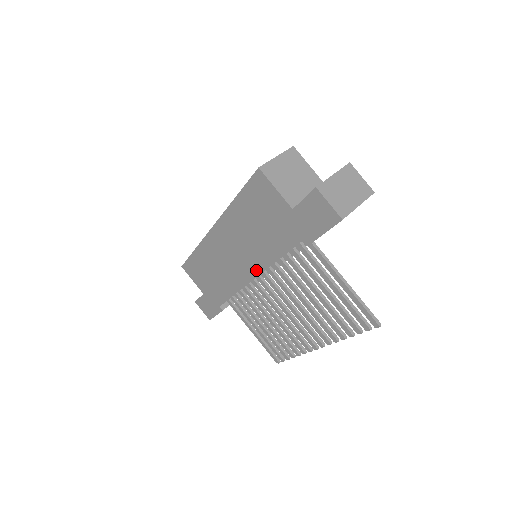
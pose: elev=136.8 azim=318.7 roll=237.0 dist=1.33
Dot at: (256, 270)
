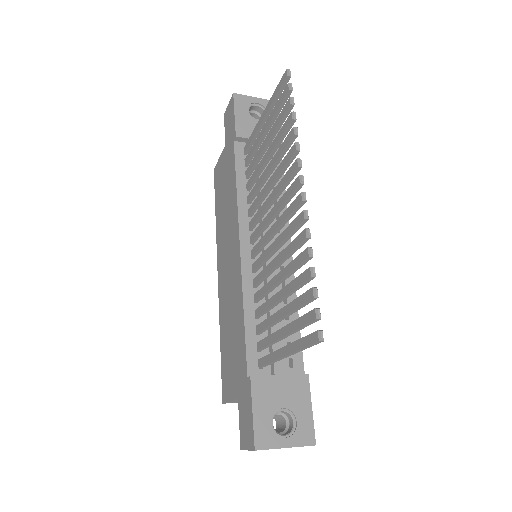
Dot at: (237, 233)
